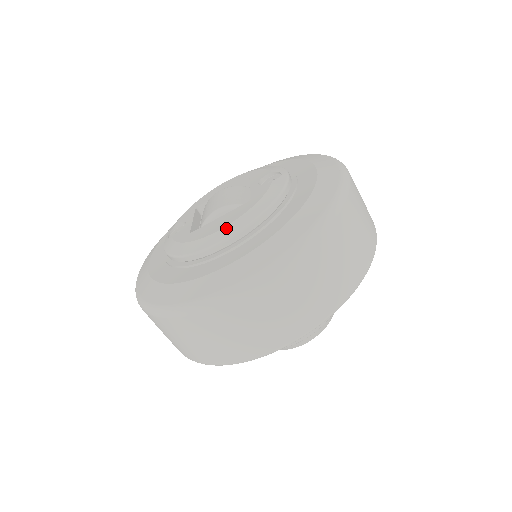
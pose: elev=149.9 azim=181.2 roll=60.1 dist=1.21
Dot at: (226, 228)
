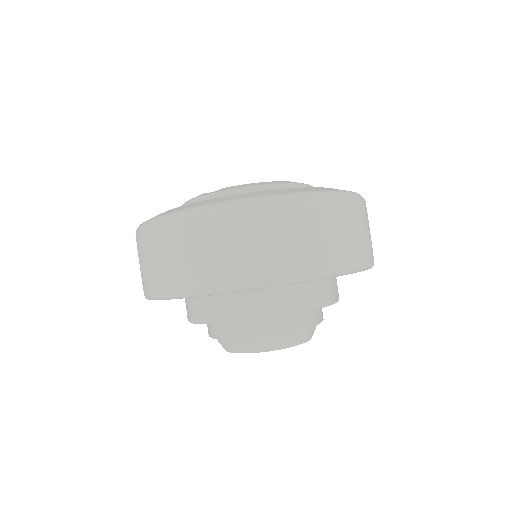
Dot at: occluded
